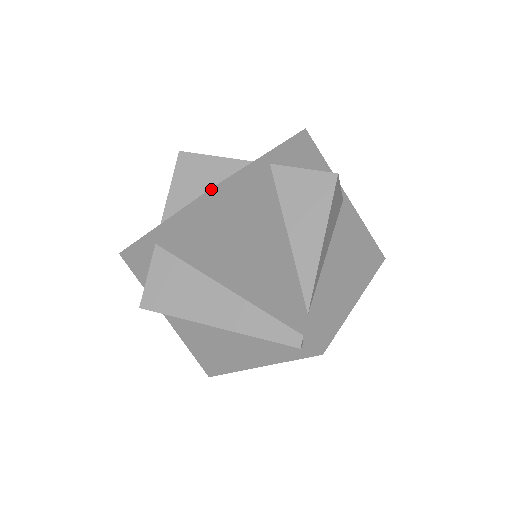
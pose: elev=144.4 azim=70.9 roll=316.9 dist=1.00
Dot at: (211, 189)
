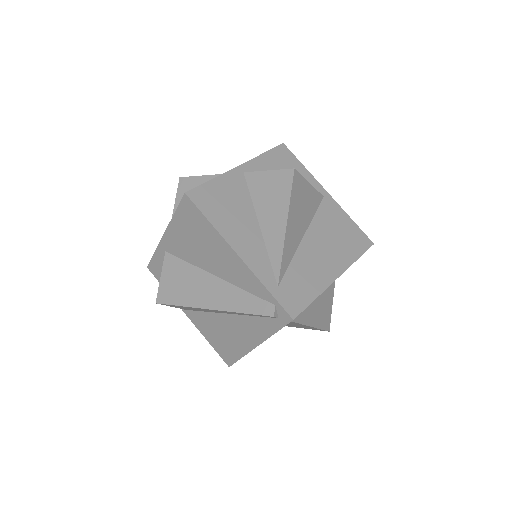
Dot at: (185, 194)
